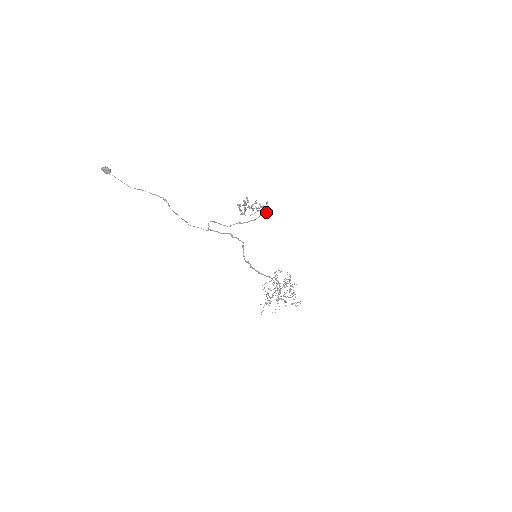
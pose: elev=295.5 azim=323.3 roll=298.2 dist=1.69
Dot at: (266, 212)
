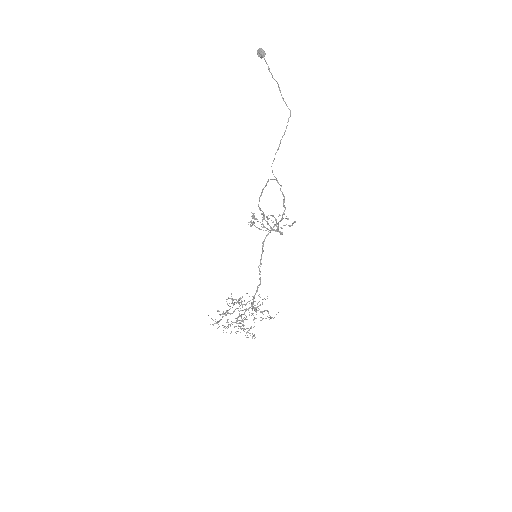
Dot at: (281, 233)
